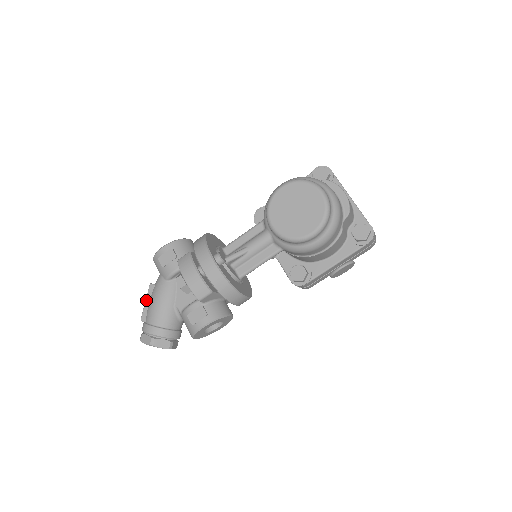
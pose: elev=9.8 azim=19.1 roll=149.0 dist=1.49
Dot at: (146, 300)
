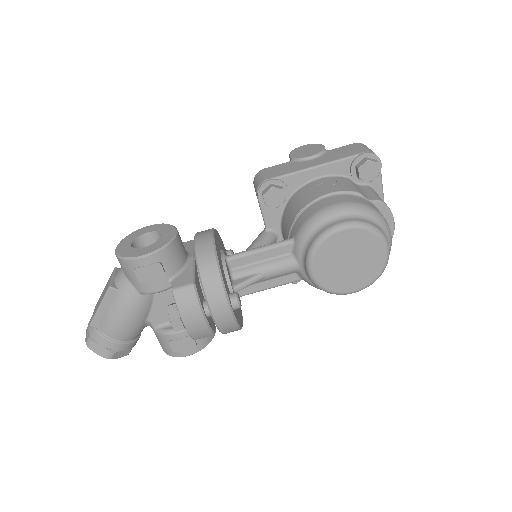
Dot at: (101, 305)
